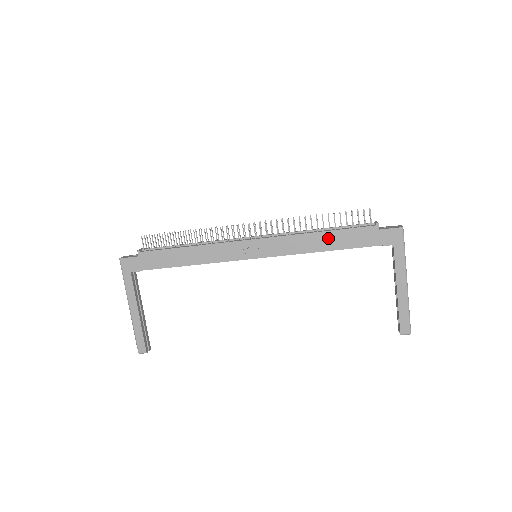
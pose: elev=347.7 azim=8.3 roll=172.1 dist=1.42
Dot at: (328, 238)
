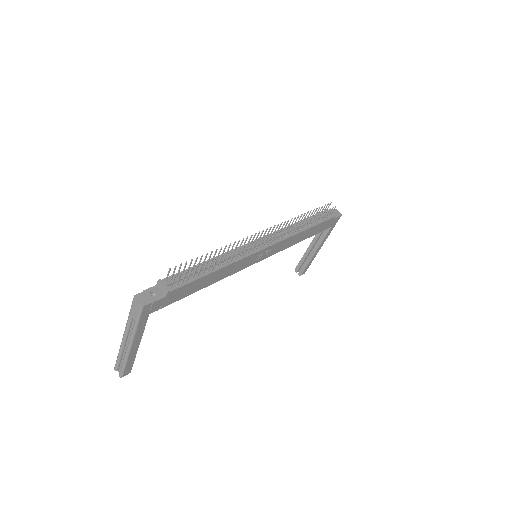
Dot at: (308, 232)
